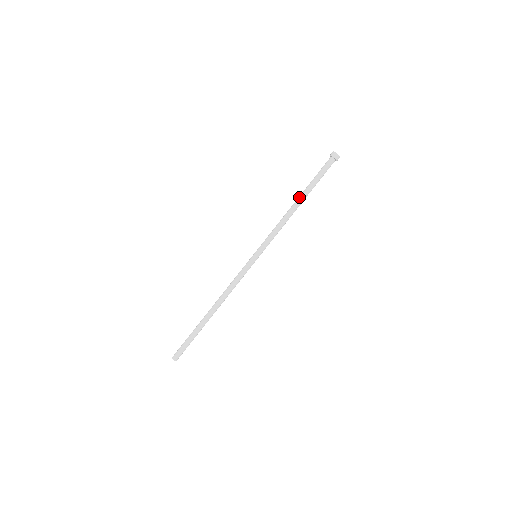
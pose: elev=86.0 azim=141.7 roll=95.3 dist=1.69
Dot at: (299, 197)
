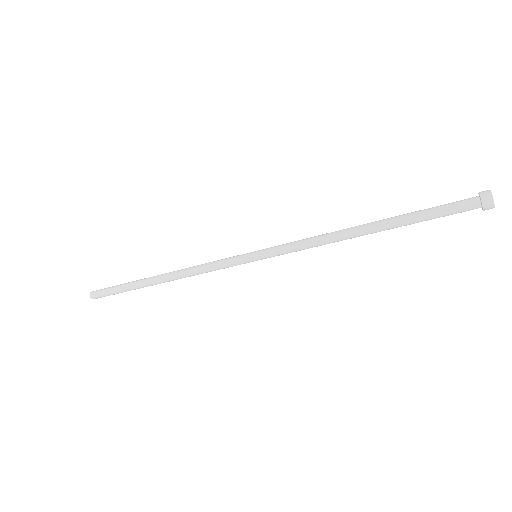
Dot at: (374, 222)
